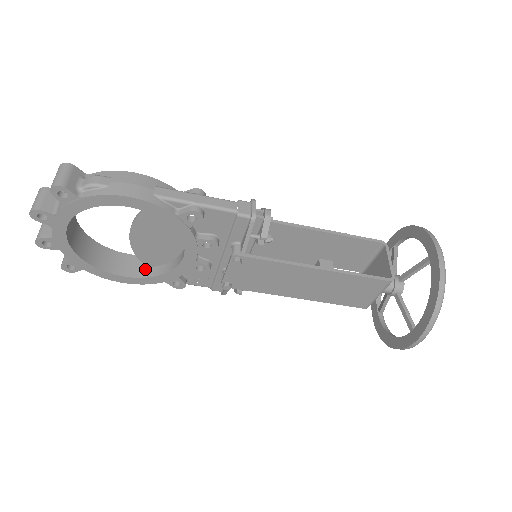
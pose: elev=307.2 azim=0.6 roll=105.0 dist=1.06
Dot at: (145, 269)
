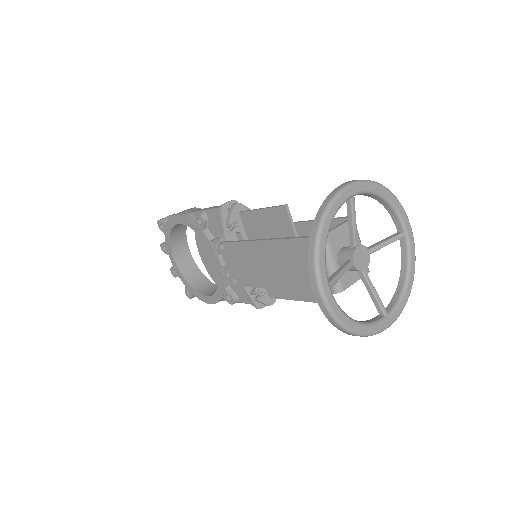
Dot at: occluded
